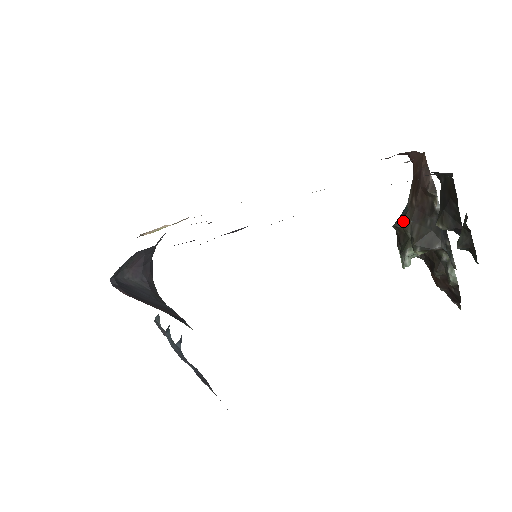
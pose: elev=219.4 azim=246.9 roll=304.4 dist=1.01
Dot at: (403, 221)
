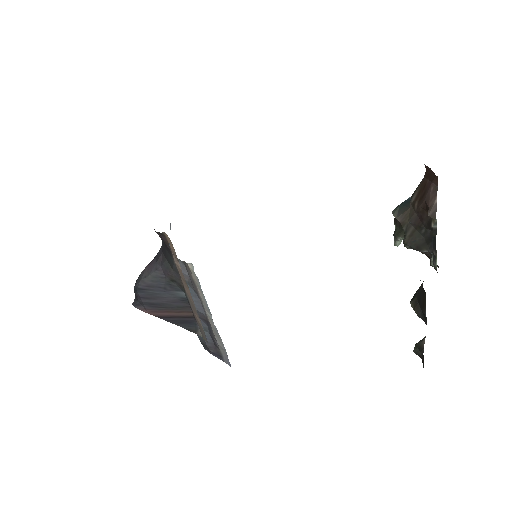
Dot at: (402, 216)
